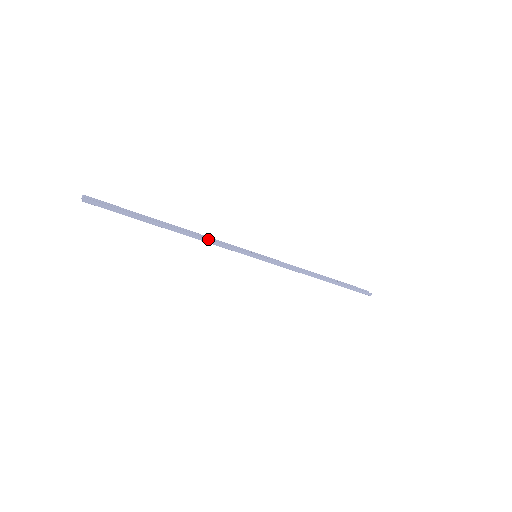
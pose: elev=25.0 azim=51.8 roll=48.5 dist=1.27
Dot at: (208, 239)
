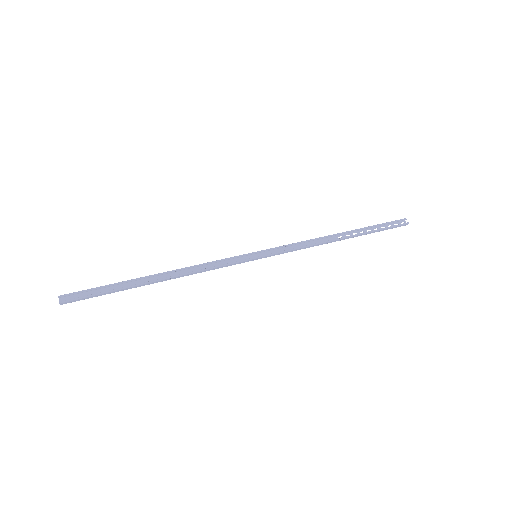
Dot at: (197, 272)
